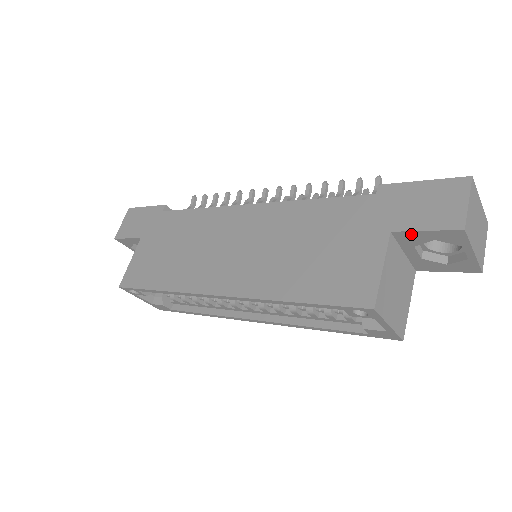
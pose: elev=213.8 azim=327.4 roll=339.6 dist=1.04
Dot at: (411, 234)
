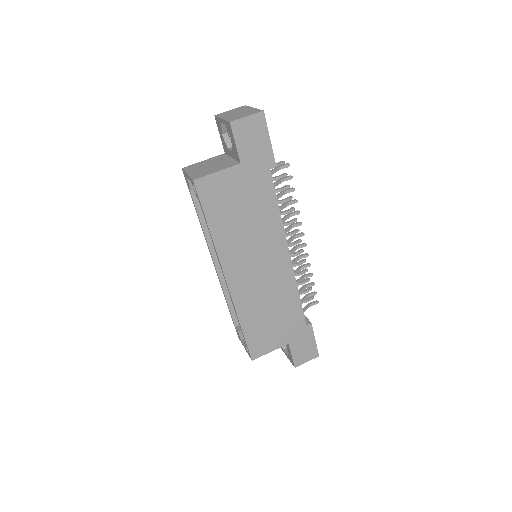
Dot at: (289, 349)
